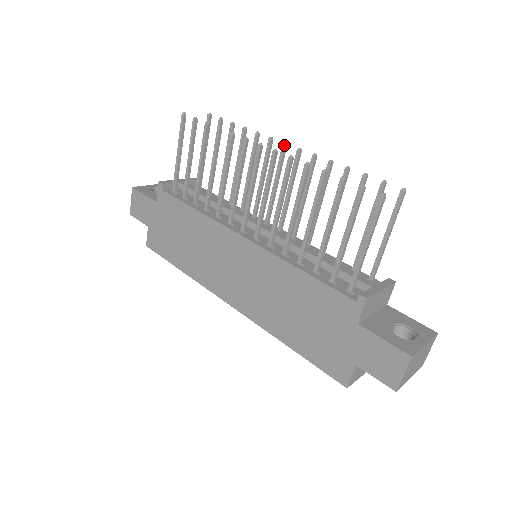
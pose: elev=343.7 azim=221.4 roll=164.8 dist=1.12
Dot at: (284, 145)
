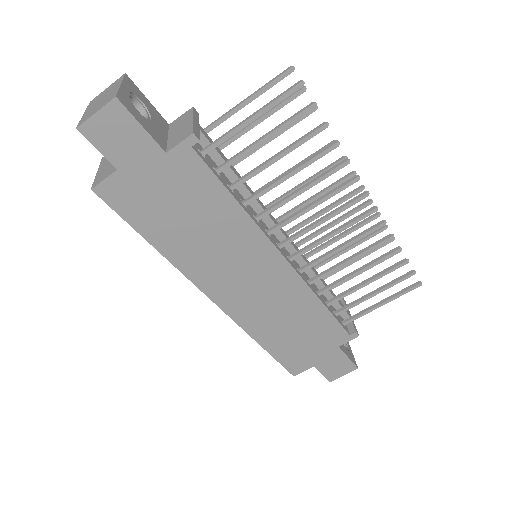
Dot at: occluded
